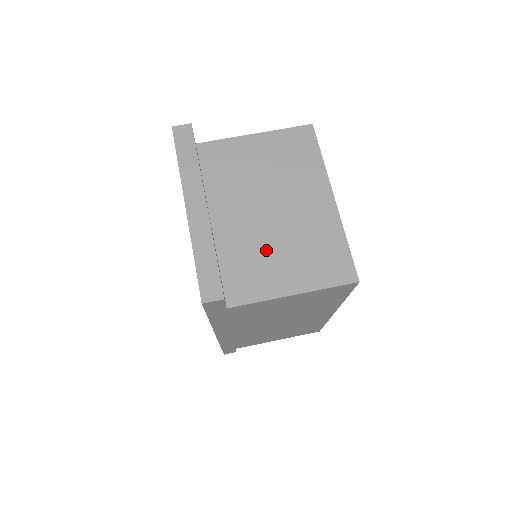
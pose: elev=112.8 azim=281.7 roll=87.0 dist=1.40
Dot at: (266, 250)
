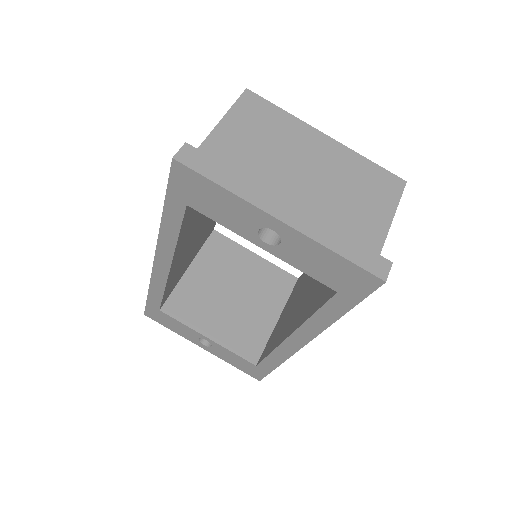
Dot at: (338, 212)
